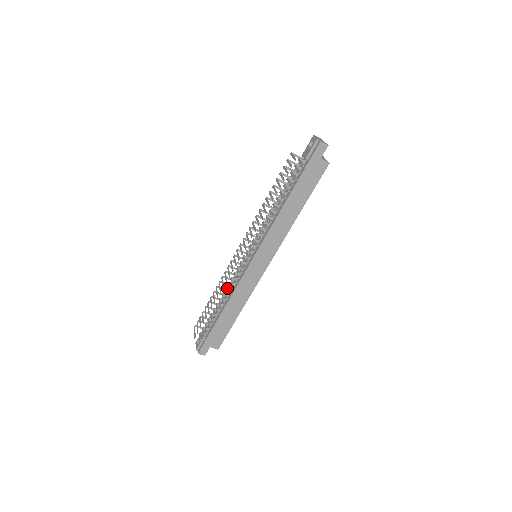
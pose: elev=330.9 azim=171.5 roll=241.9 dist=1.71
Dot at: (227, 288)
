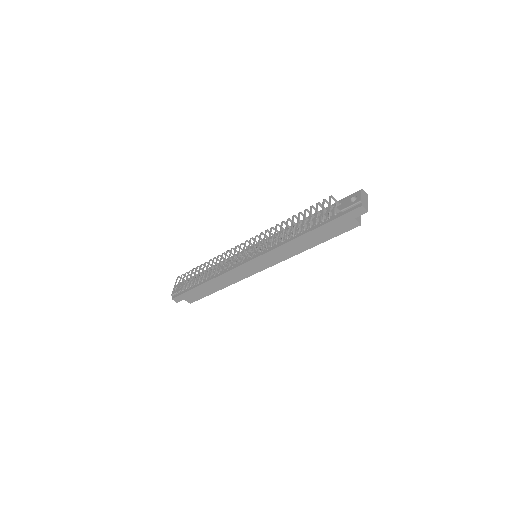
Dot at: occluded
